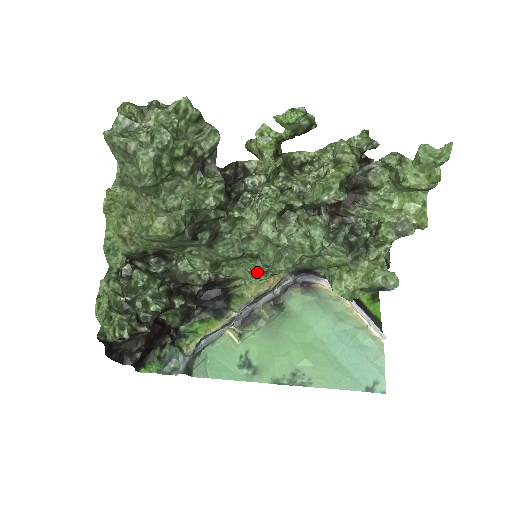
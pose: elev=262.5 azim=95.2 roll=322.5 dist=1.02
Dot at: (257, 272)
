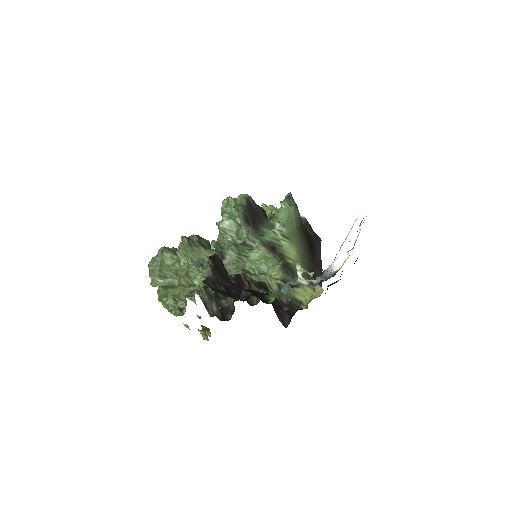
Dot at: (271, 262)
